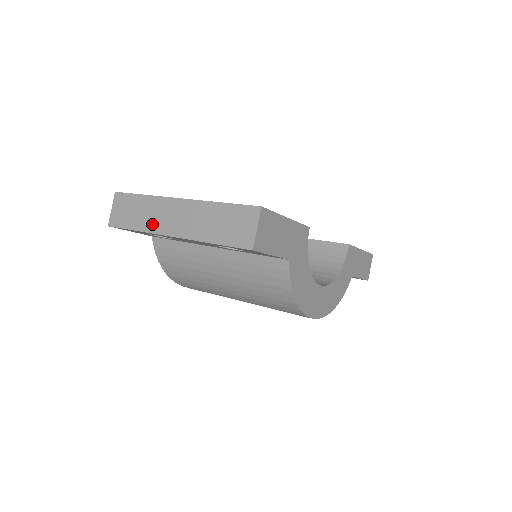
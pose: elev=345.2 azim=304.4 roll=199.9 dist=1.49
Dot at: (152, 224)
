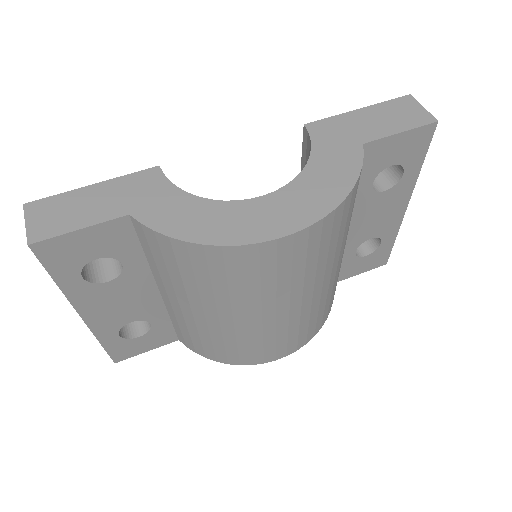
Dot at: occluded
